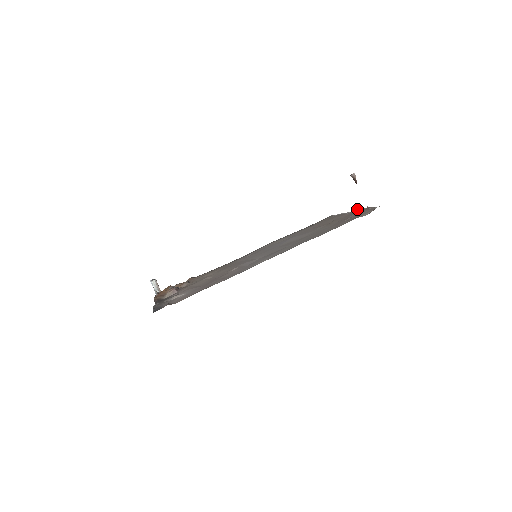
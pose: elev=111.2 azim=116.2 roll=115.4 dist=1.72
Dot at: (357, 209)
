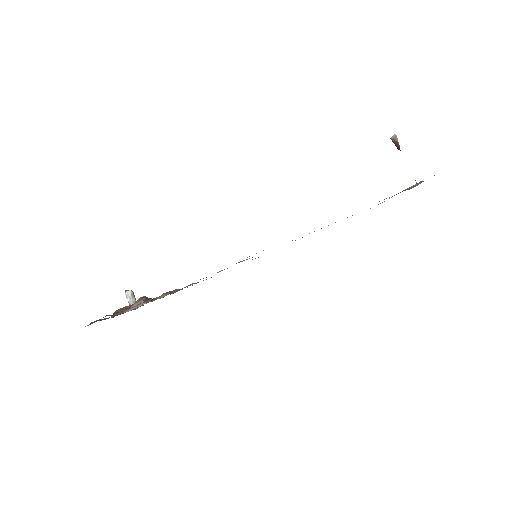
Dot at: occluded
